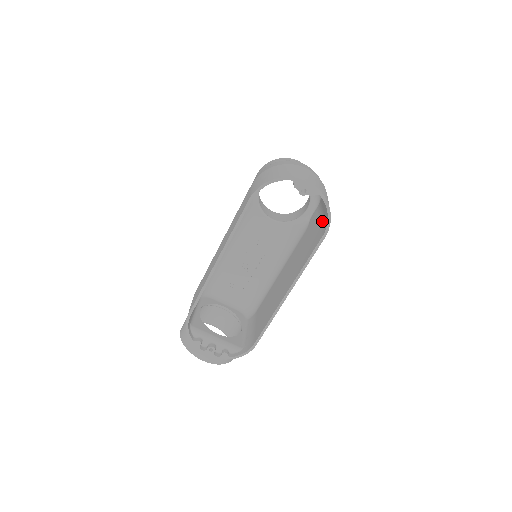
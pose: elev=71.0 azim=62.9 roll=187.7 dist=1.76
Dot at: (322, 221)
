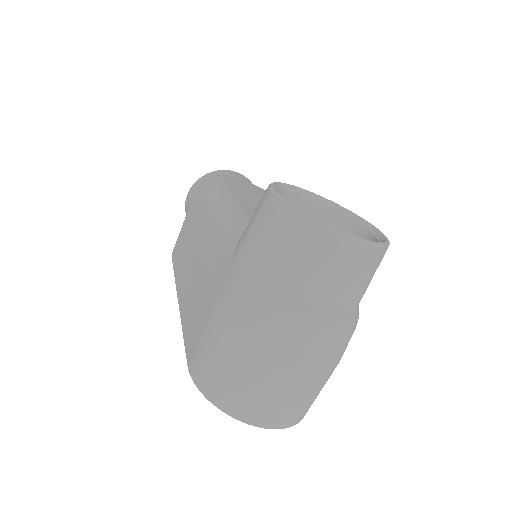
Dot at: occluded
